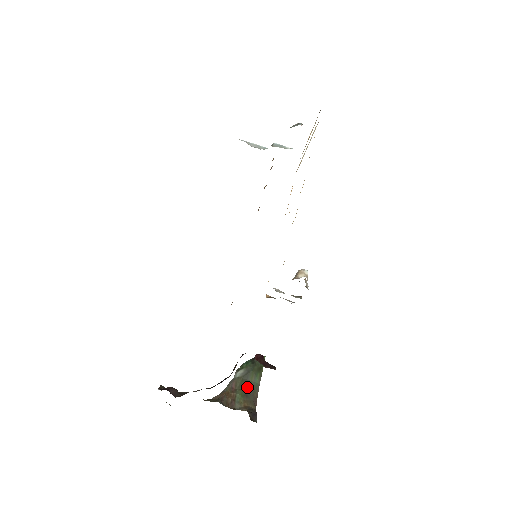
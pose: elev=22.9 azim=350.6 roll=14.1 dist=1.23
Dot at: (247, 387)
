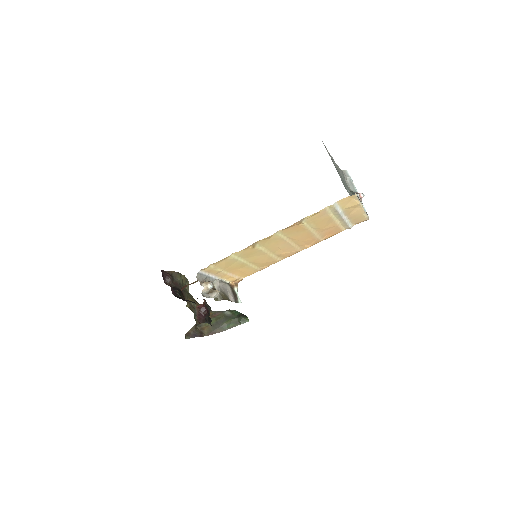
Dot at: (220, 323)
